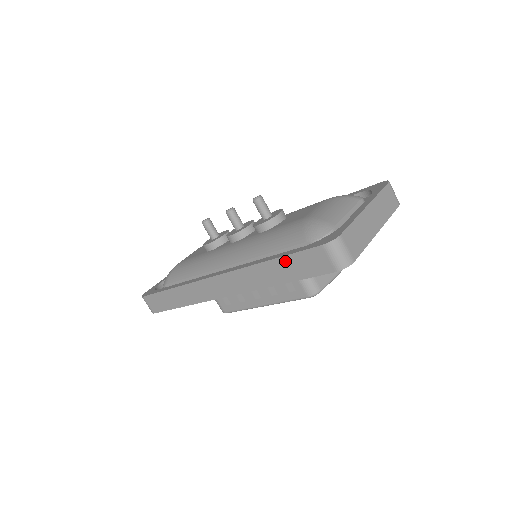
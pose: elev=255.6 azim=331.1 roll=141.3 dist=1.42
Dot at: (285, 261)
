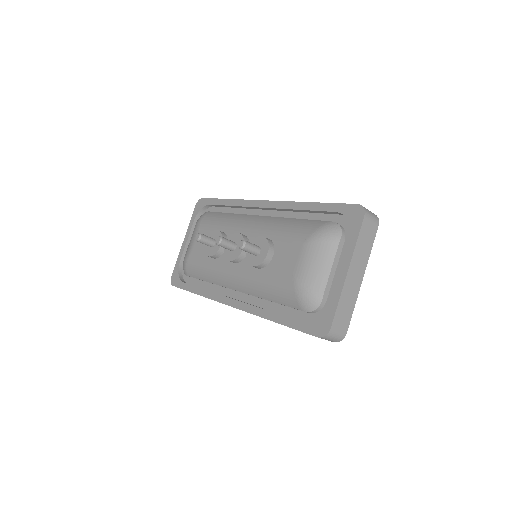
Dot at: (289, 327)
